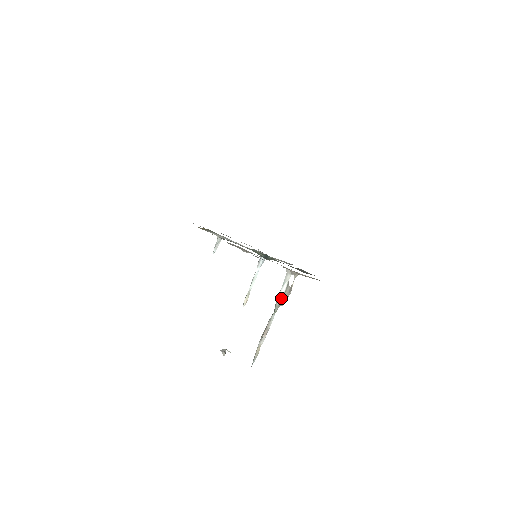
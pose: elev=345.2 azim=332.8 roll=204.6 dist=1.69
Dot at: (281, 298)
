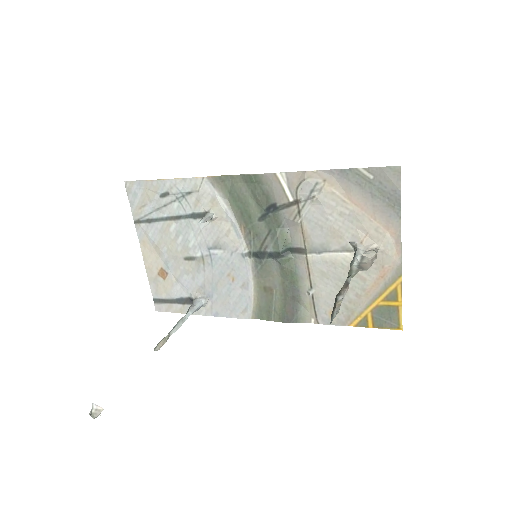
Dot at: (358, 265)
